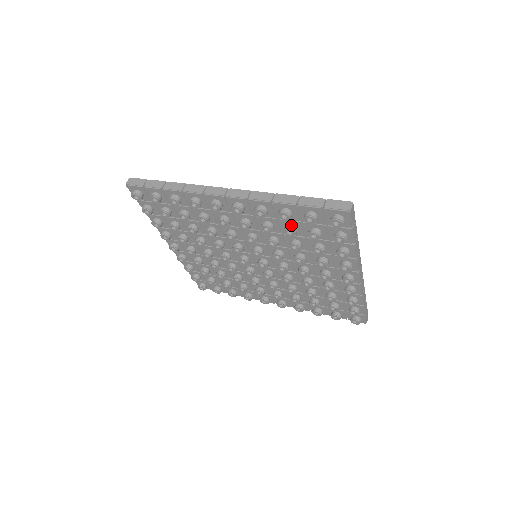
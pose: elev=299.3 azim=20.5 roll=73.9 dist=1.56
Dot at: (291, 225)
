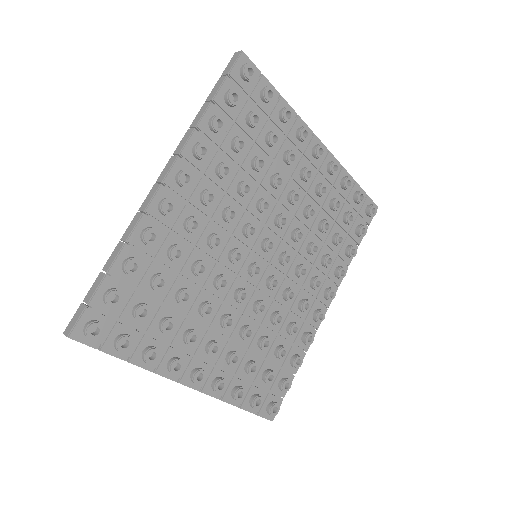
Dot at: (233, 139)
